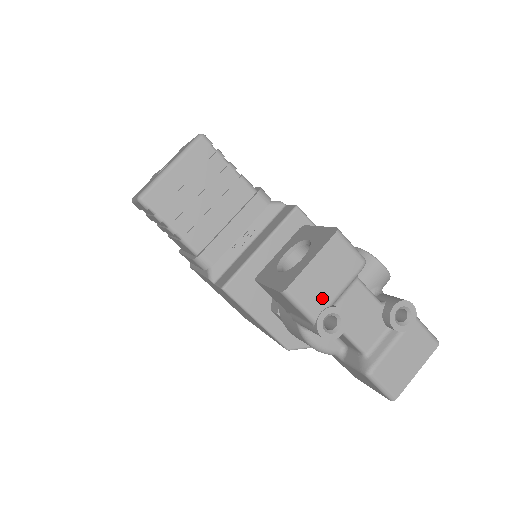
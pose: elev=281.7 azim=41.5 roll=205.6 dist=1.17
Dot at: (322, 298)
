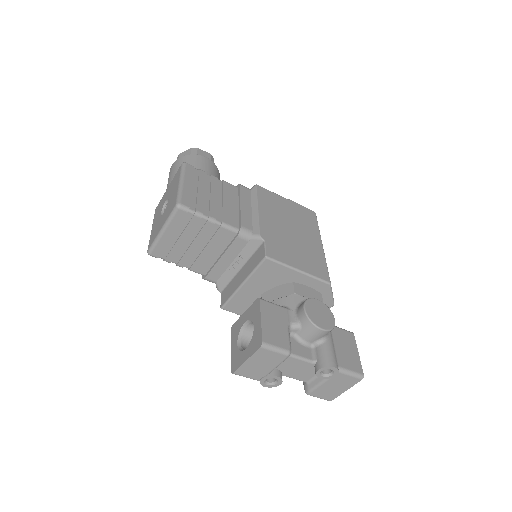
Dot at: (260, 373)
